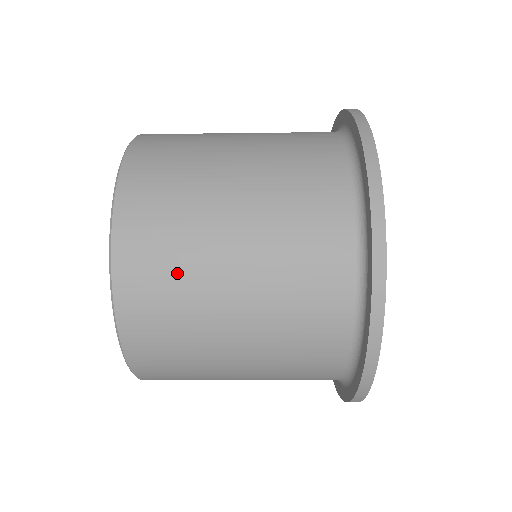
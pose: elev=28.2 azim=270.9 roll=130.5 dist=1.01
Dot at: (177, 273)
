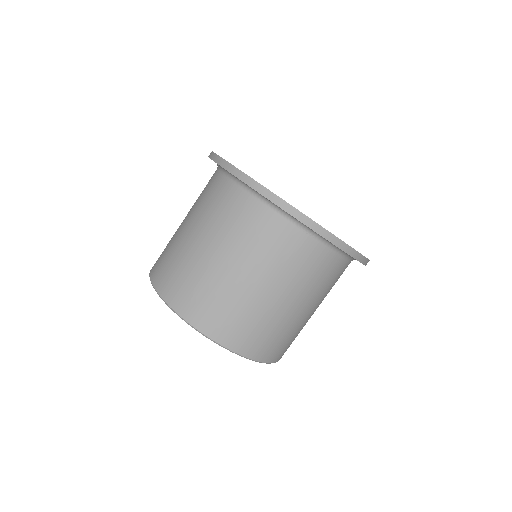
Dot at: (201, 286)
